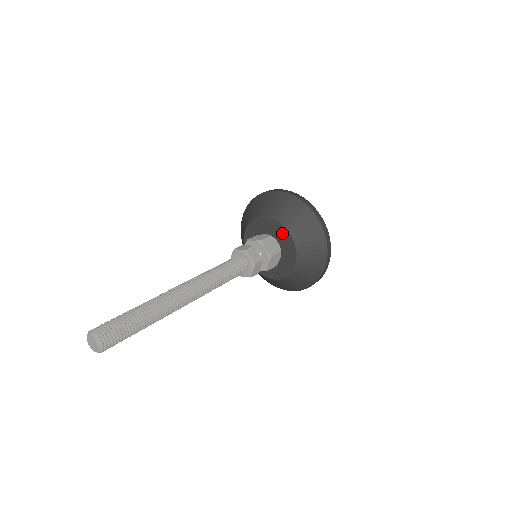
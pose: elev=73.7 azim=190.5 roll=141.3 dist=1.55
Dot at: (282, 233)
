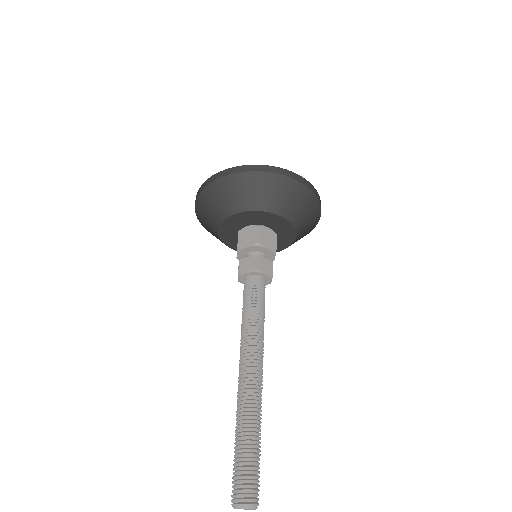
Dot at: (270, 218)
